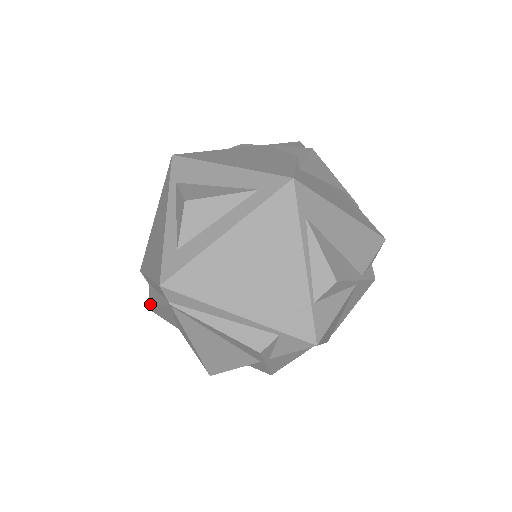
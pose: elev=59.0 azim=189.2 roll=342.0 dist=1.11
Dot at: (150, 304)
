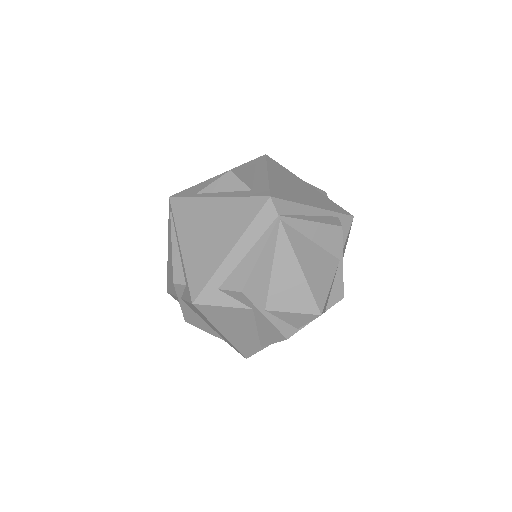
Dot at: (241, 284)
